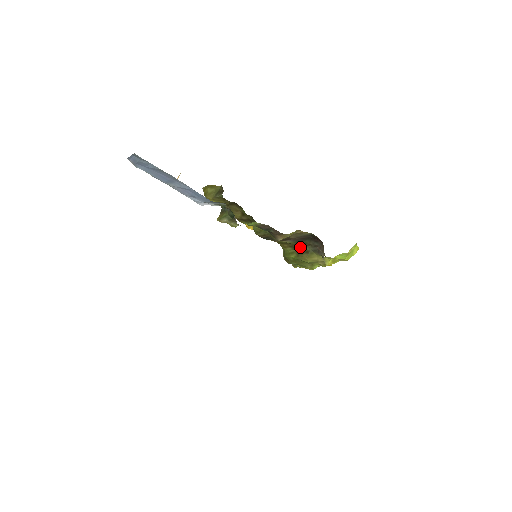
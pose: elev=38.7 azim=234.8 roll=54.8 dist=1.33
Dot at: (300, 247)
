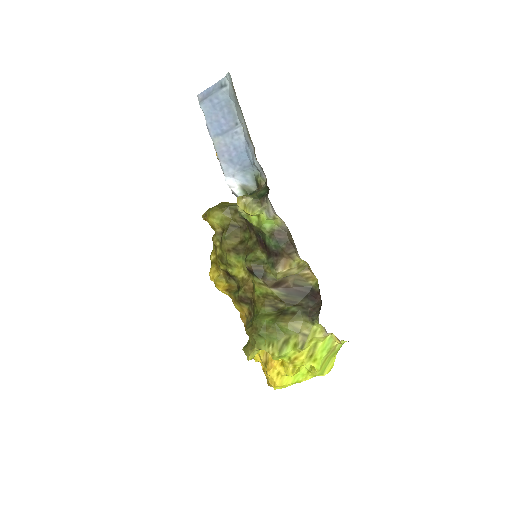
Dot at: (286, 307)
